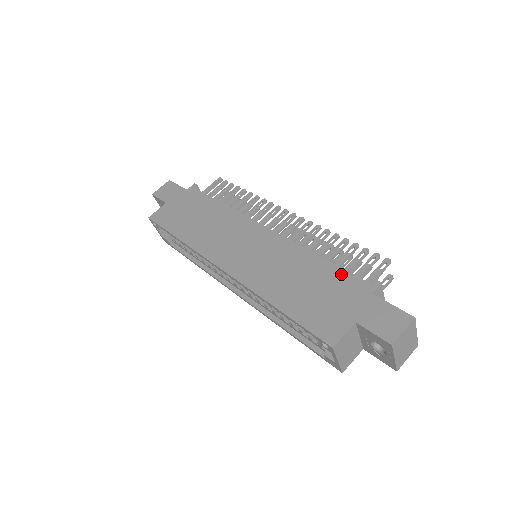
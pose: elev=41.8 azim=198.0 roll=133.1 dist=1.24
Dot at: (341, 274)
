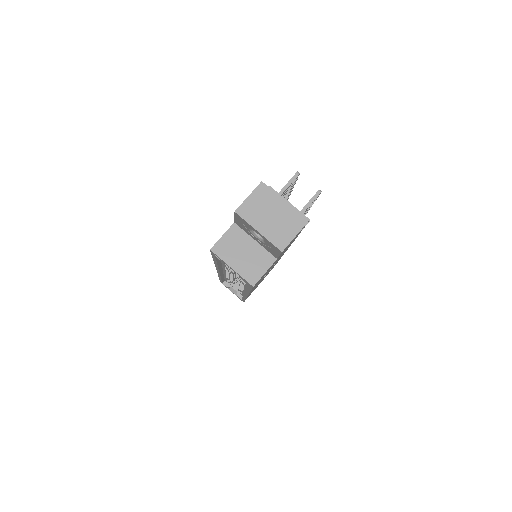
Dot at: occluded
